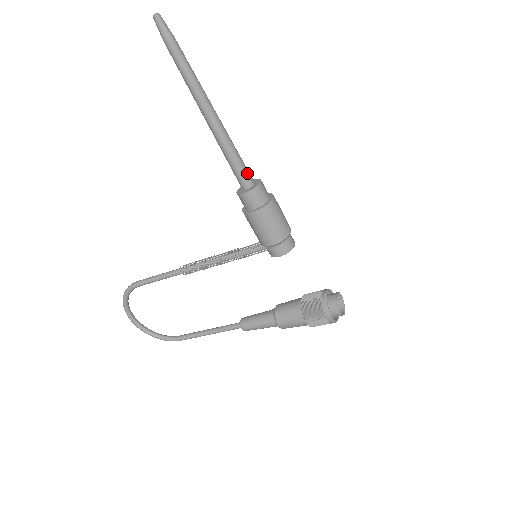
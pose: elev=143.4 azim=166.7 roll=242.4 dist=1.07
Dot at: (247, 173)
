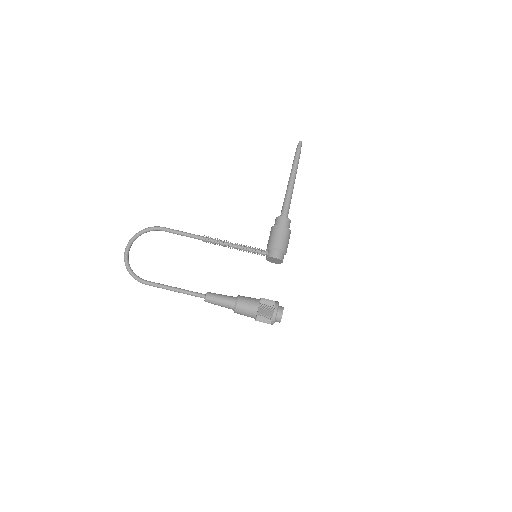
Dot at: (288, 213)
